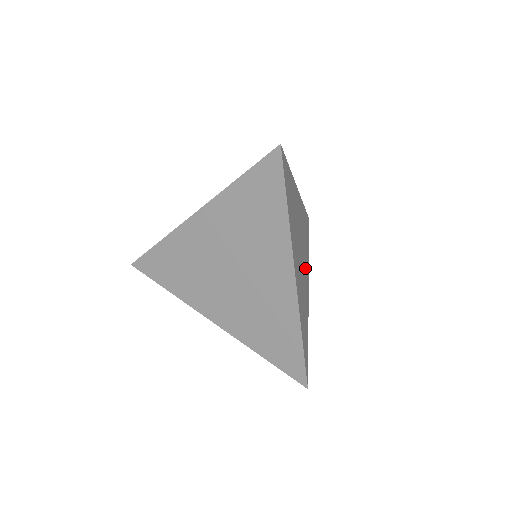
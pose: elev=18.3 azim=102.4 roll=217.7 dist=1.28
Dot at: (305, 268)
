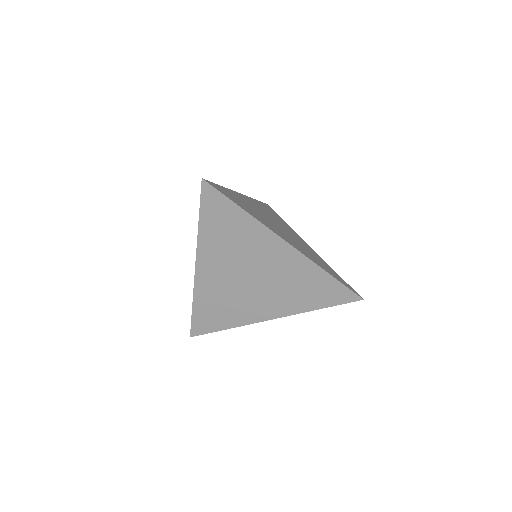
Dot at: (292, 234)
